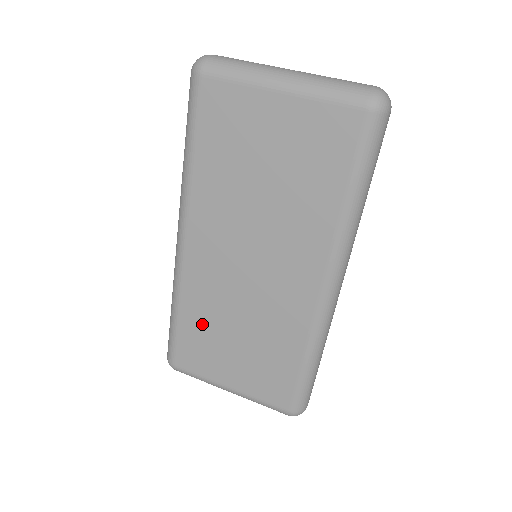
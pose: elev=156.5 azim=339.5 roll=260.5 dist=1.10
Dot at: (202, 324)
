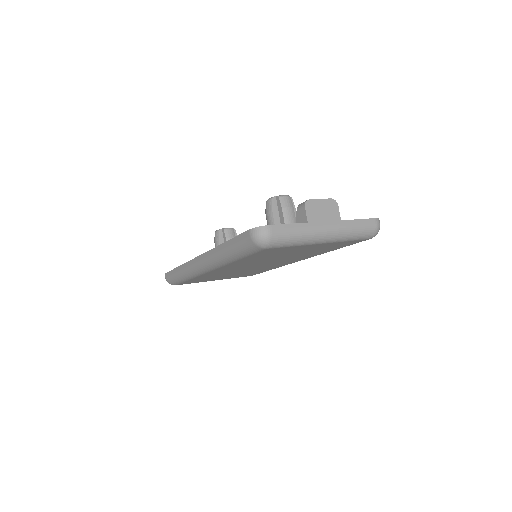
Dot at: occluded
